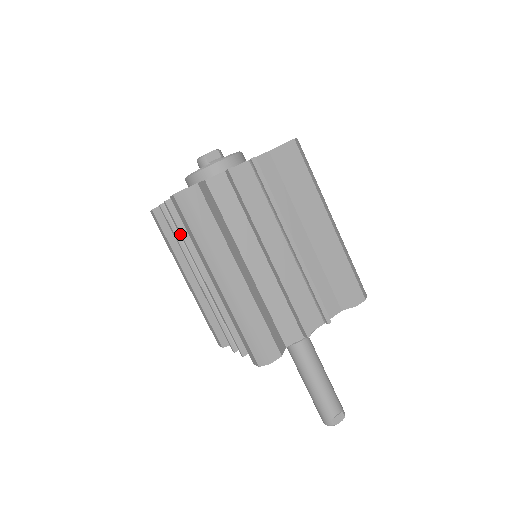
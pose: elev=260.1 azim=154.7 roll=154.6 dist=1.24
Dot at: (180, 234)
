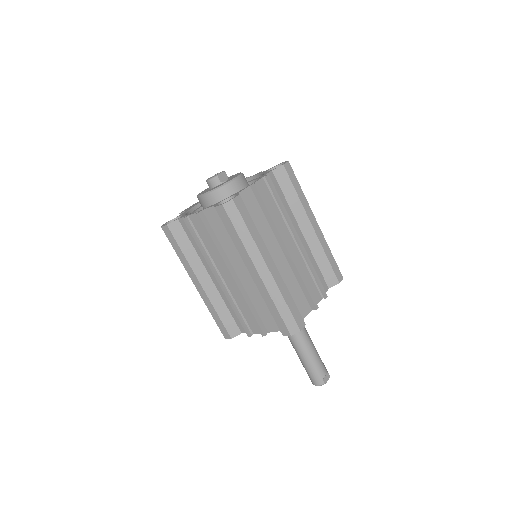
Dot at: (210, 240)
